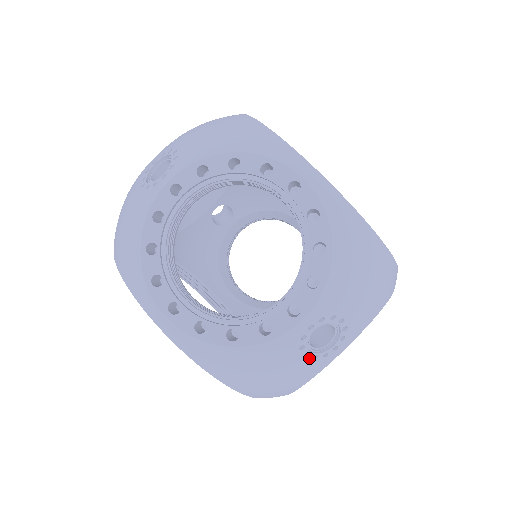
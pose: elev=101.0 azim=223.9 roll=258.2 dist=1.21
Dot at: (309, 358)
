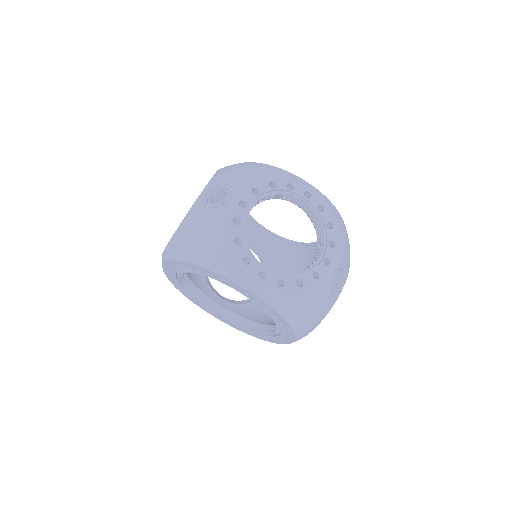
Dot at: (333, 292)
